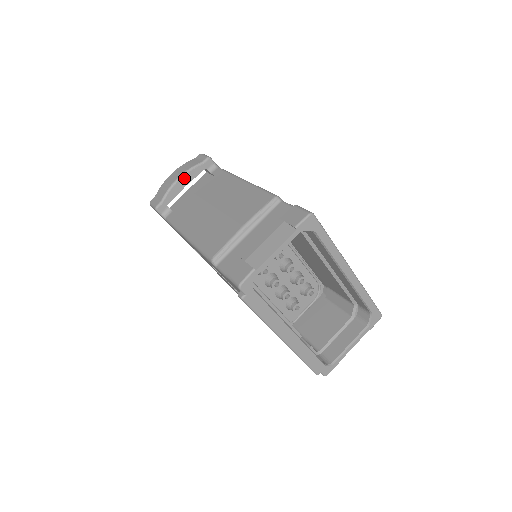
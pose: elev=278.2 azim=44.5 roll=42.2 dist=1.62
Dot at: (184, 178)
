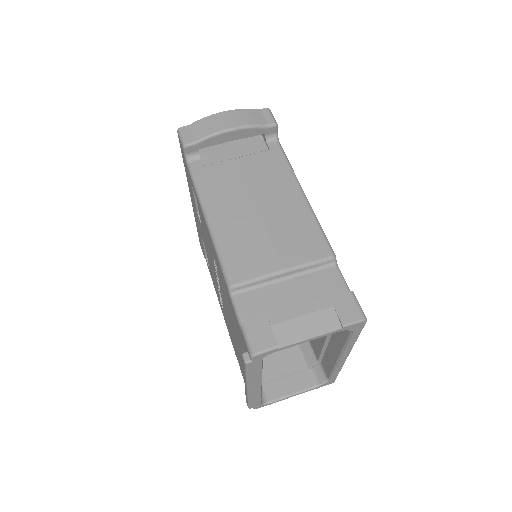
Dot at: (237, 132)
